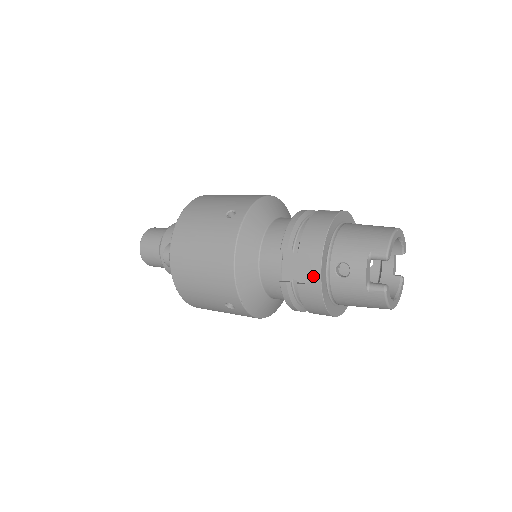
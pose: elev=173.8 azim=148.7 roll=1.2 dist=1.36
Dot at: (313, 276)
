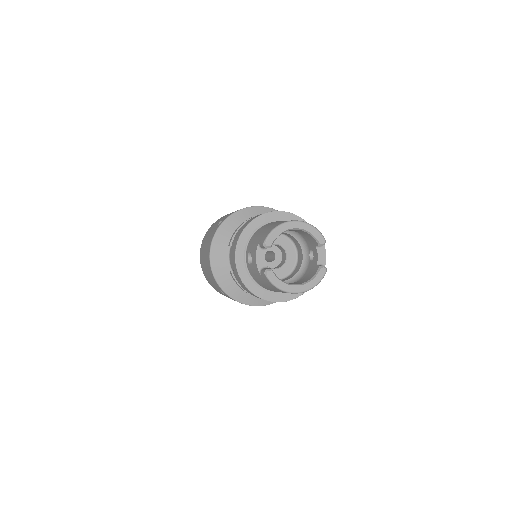
Dot at: (234, 264)
